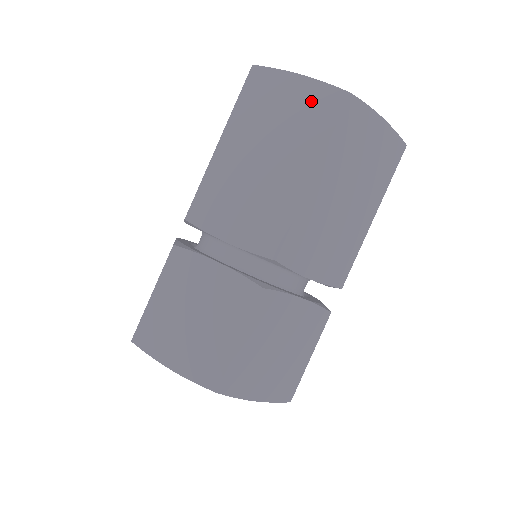
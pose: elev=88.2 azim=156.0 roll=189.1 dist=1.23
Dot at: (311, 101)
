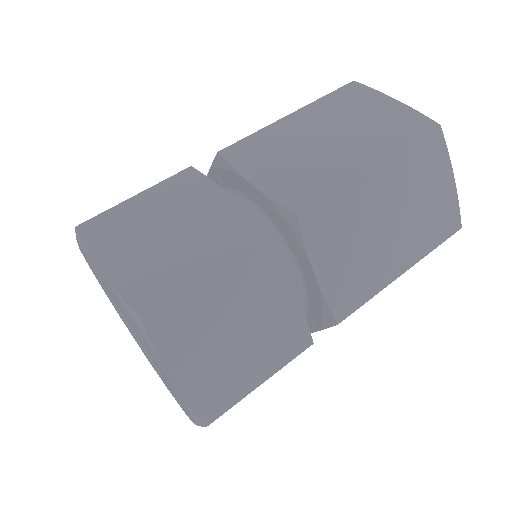
Dot at: (399, 118)
